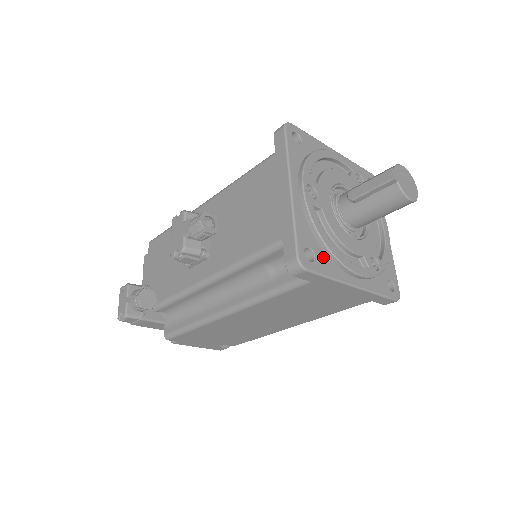
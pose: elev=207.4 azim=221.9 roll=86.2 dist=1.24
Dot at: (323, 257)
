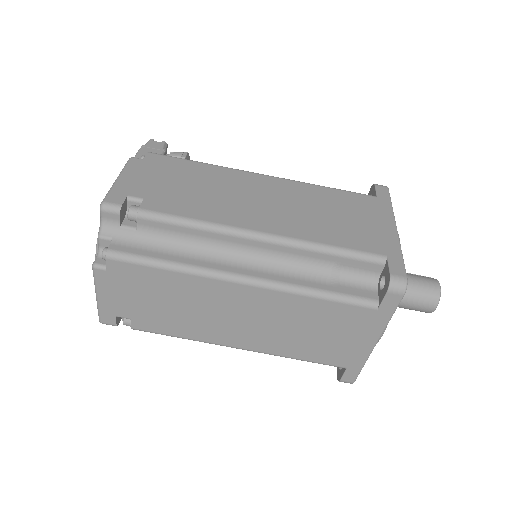
Dot at: occluded
